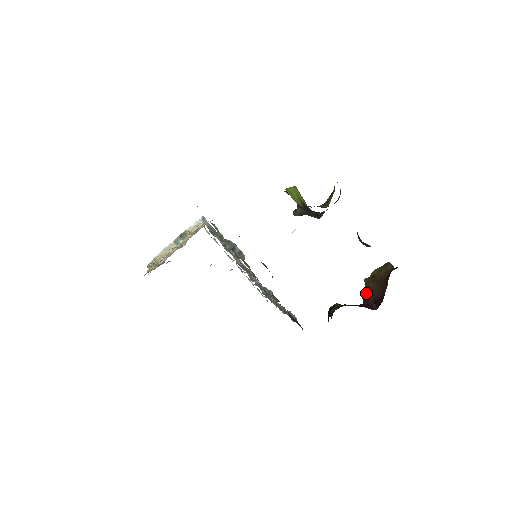
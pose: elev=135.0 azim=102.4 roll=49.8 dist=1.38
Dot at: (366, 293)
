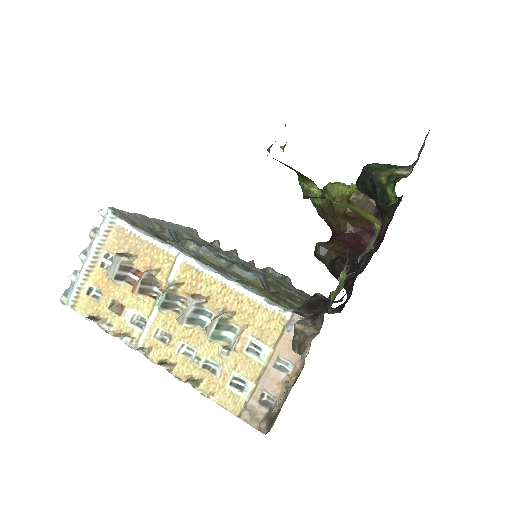
Dot at: (337, 218)
